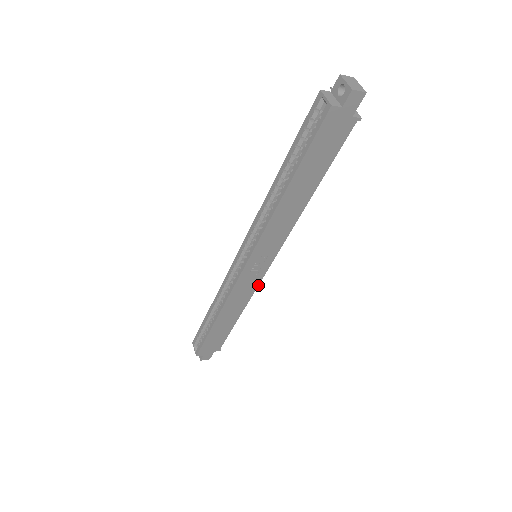
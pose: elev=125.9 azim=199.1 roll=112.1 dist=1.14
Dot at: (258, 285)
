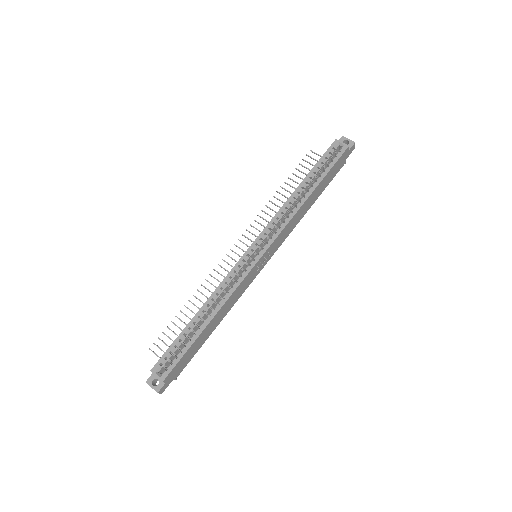
Dot at: (248, 286)
